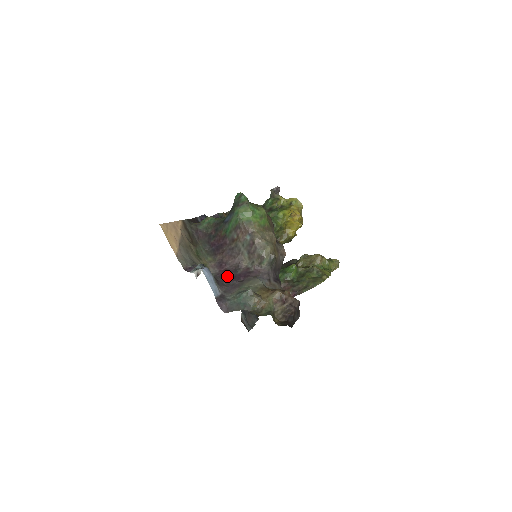
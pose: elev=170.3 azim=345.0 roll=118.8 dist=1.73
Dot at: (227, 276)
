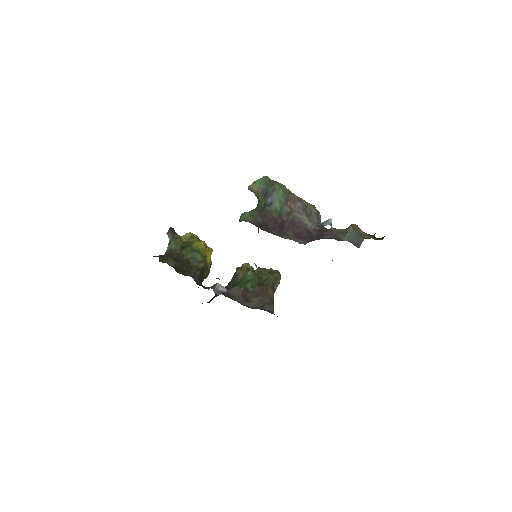
Dot at: (314, 238)
